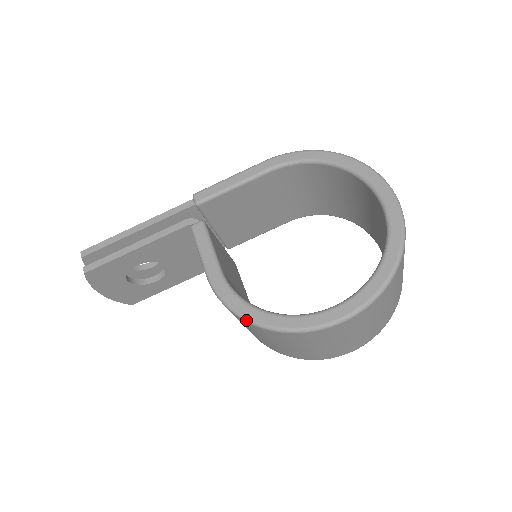
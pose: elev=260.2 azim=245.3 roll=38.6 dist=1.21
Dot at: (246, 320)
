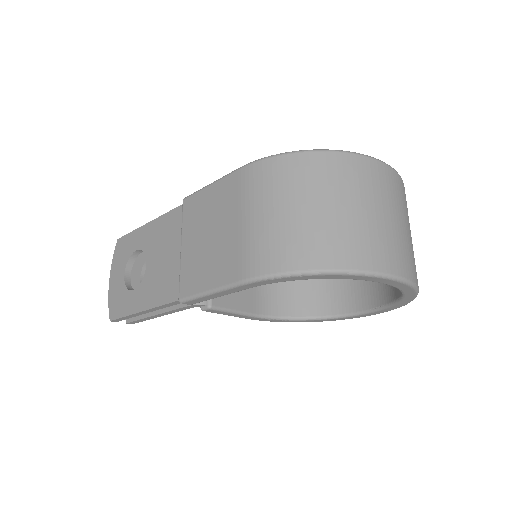
Dot at: occluded
